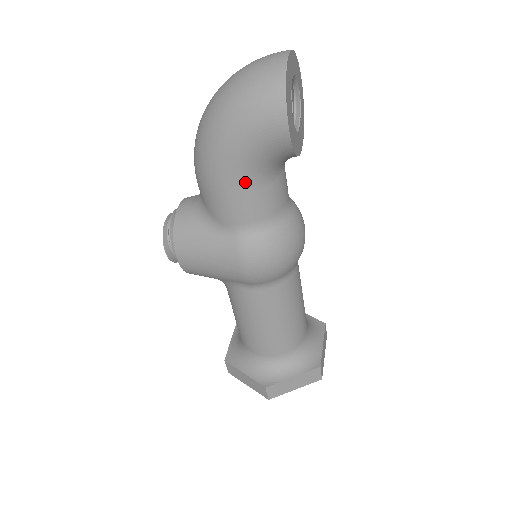
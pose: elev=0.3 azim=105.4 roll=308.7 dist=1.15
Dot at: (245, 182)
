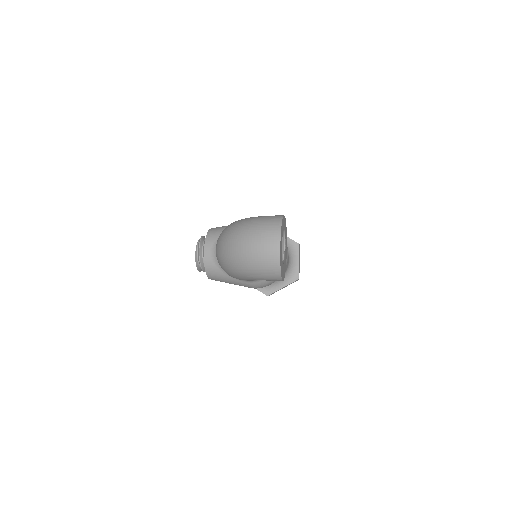
Dot at: occluded
